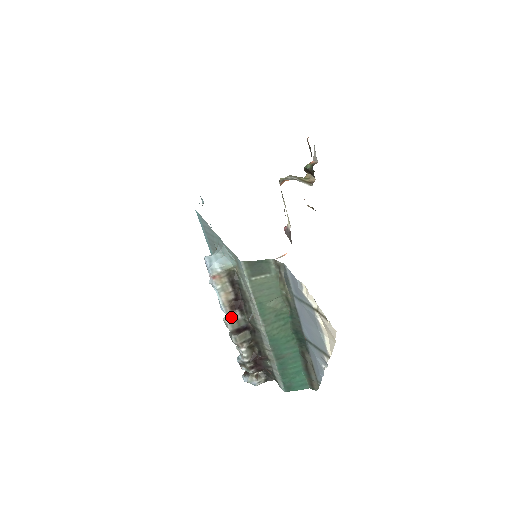
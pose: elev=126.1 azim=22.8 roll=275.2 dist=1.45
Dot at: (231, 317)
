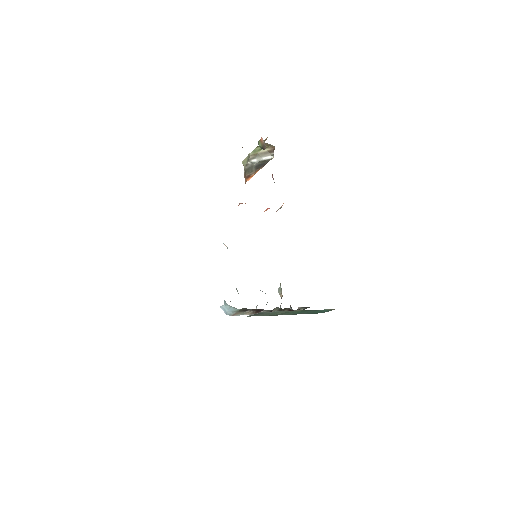
Dot at: occluded
